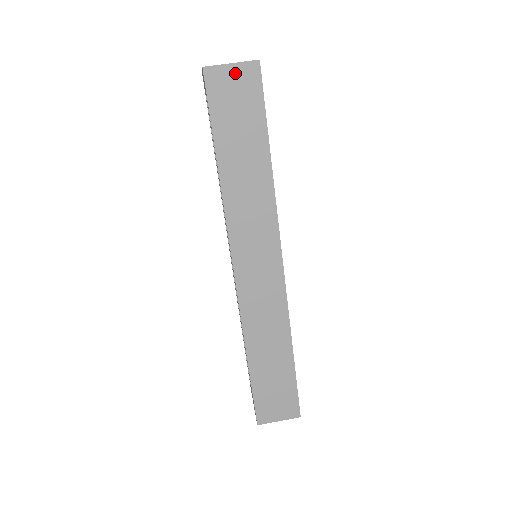
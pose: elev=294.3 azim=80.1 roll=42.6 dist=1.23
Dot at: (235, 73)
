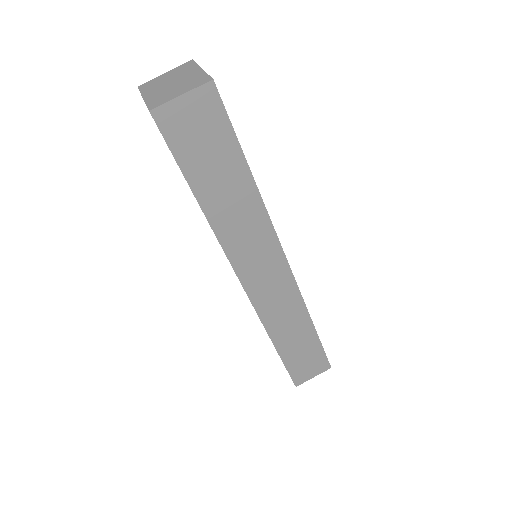
Dot at: (189, 104)
